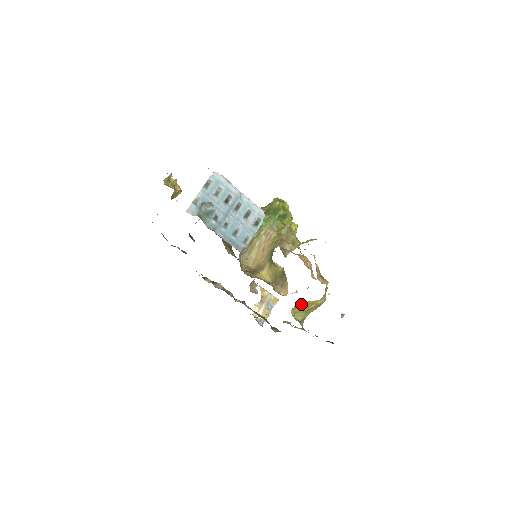
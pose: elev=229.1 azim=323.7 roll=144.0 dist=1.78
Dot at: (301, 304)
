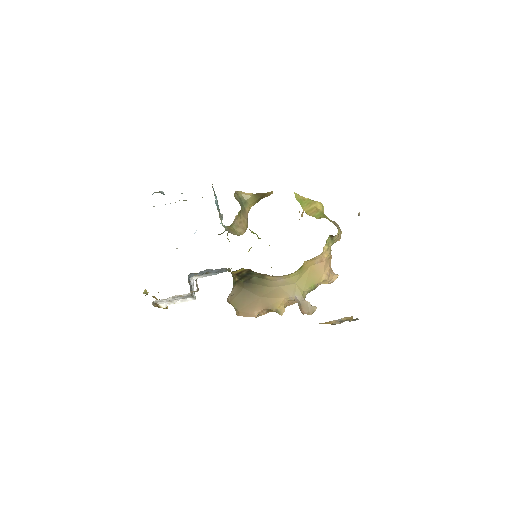
Dot at: (301, 200)
